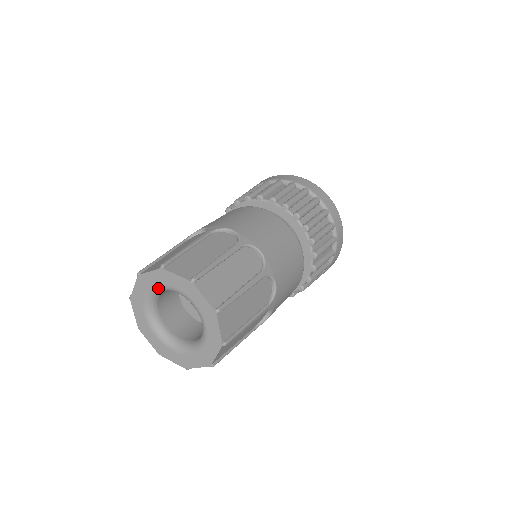
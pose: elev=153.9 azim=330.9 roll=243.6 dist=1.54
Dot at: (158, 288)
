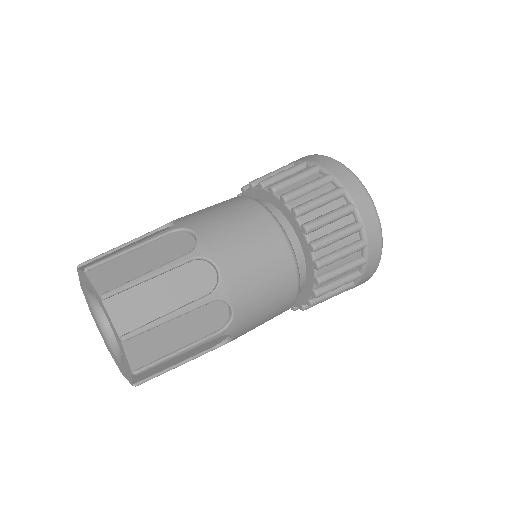
Dot at: (97, 299)
